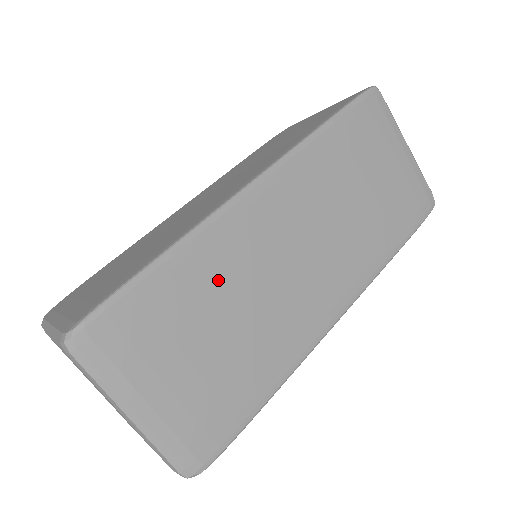
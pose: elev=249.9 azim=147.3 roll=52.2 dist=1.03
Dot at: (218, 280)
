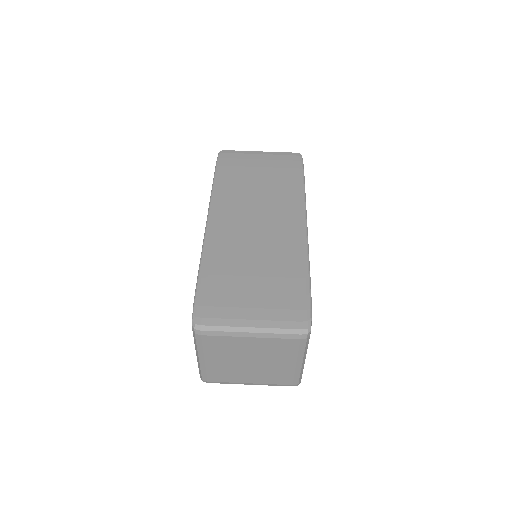
Dot at: (231, 260)
